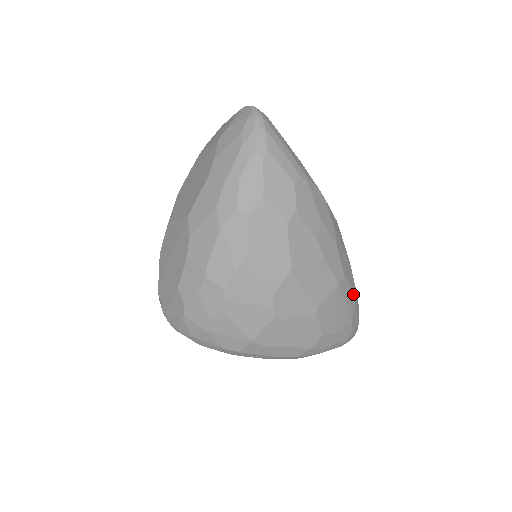
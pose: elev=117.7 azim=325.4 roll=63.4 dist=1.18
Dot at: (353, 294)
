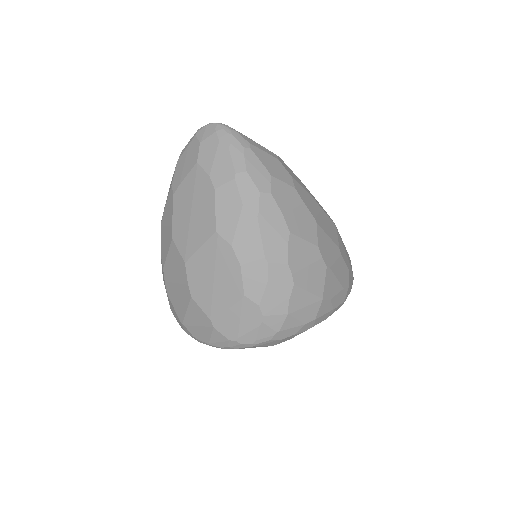
Dot at: occluded
